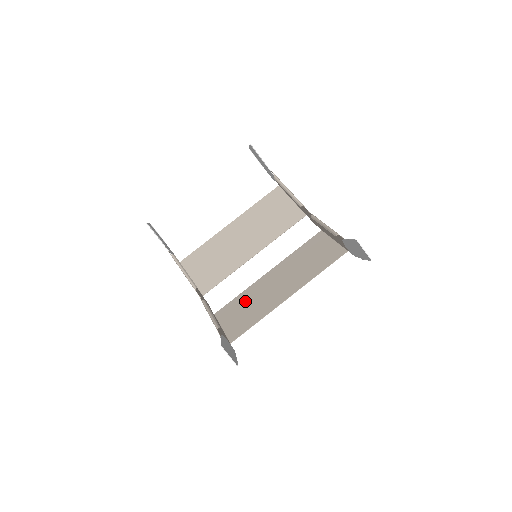
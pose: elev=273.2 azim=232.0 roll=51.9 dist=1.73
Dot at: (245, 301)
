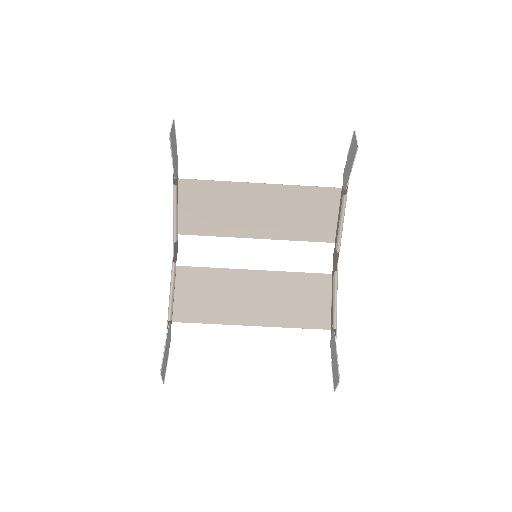
Dot at: (213, 284)
